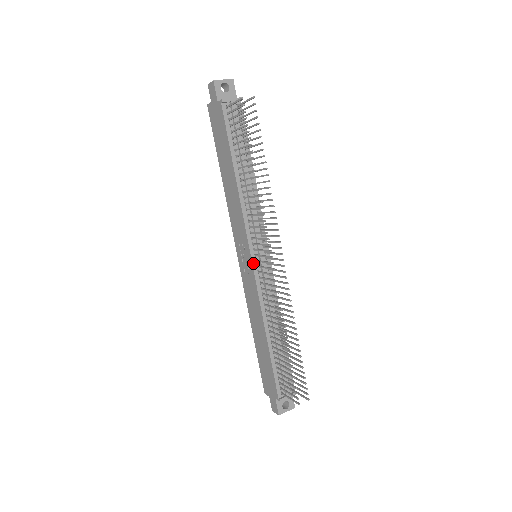
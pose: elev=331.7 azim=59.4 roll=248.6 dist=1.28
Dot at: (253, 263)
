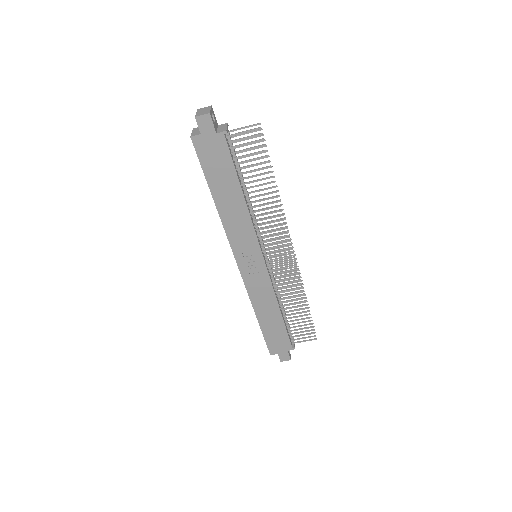
Dot at: (265, 262)
